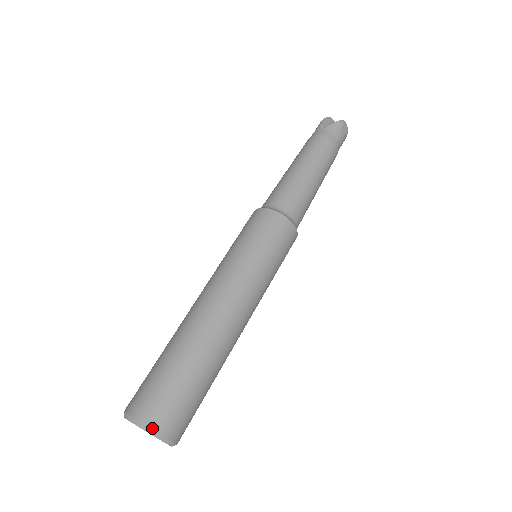
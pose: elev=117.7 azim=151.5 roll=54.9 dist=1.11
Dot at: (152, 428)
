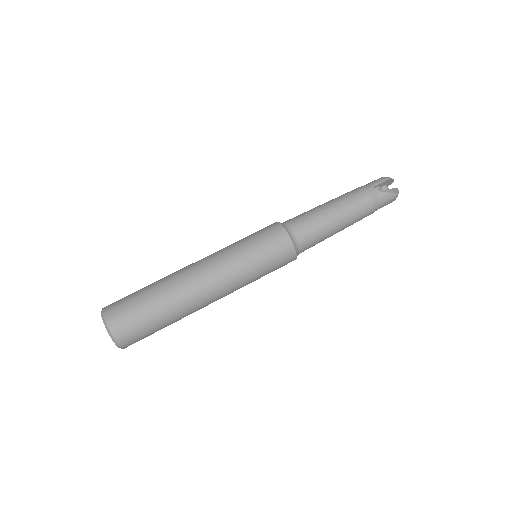
Dot at: (117, 341)
